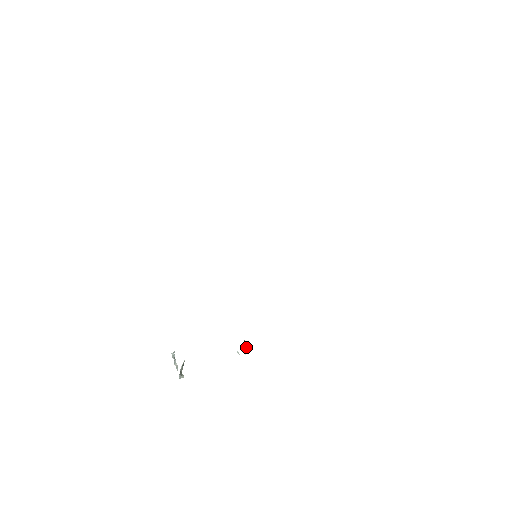
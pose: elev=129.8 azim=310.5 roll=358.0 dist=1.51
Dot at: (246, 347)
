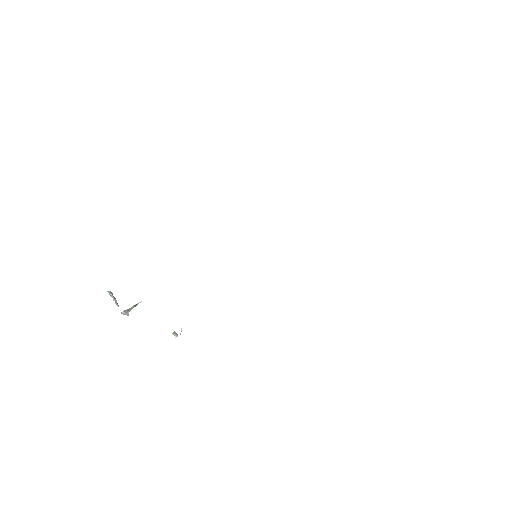
Dot at: (175, 333)
